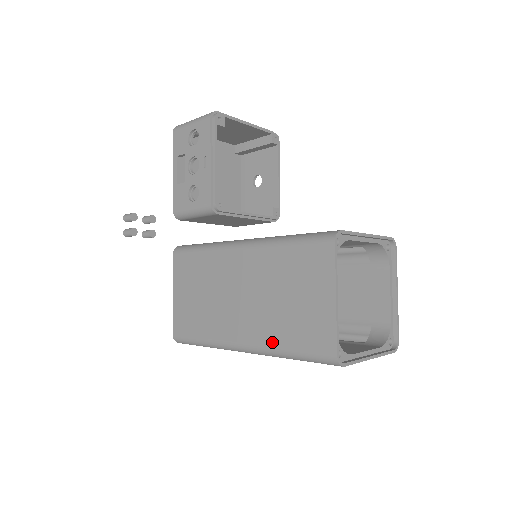
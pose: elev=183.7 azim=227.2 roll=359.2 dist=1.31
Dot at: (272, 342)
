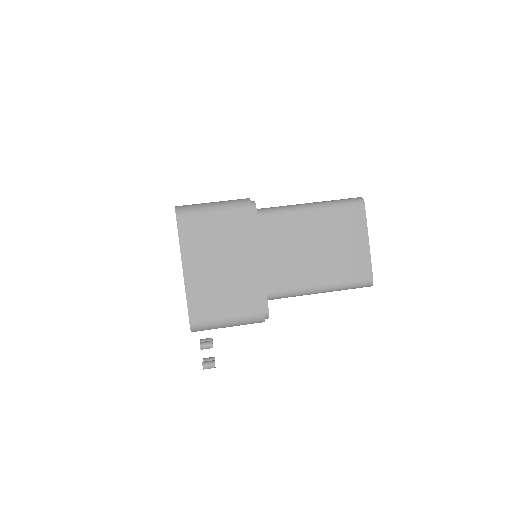
Dot at: occluded
